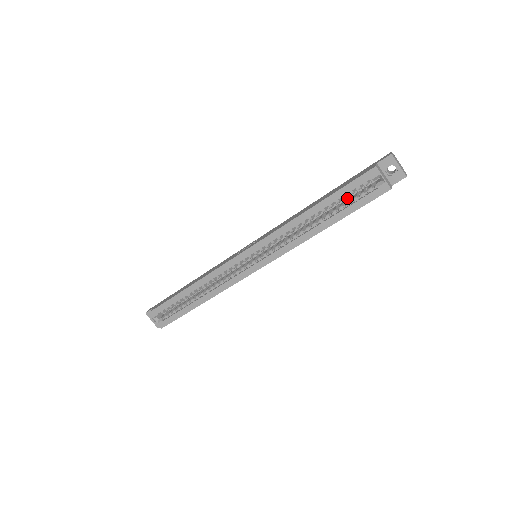
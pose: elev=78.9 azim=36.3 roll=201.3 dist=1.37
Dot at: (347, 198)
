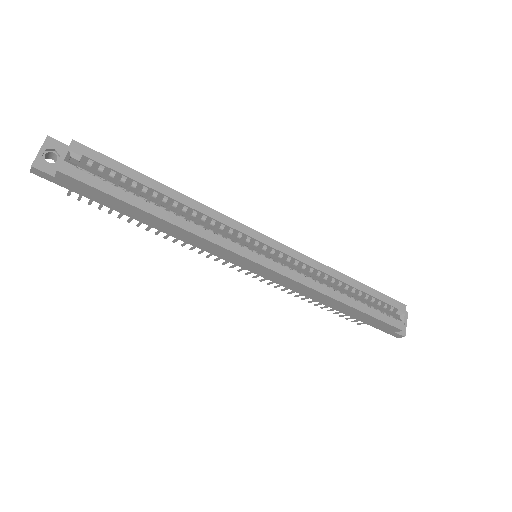
Dot at: occluded
